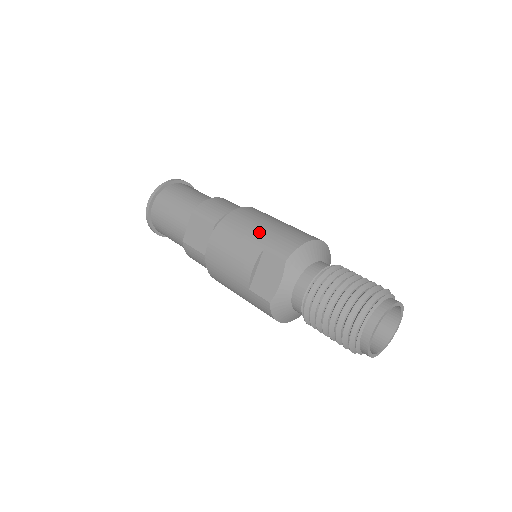
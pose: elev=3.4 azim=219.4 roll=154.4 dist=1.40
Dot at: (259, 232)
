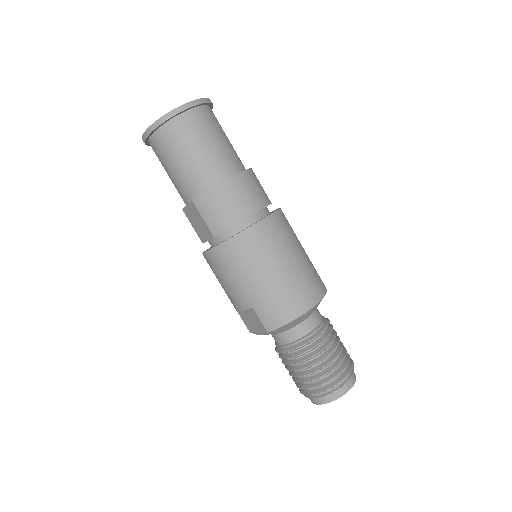
Dot at: (253, 286)
